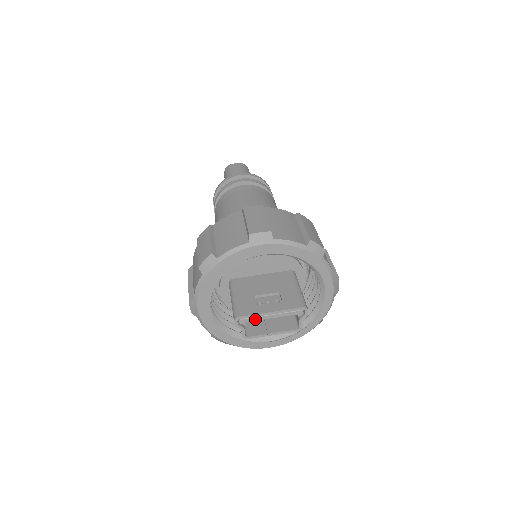
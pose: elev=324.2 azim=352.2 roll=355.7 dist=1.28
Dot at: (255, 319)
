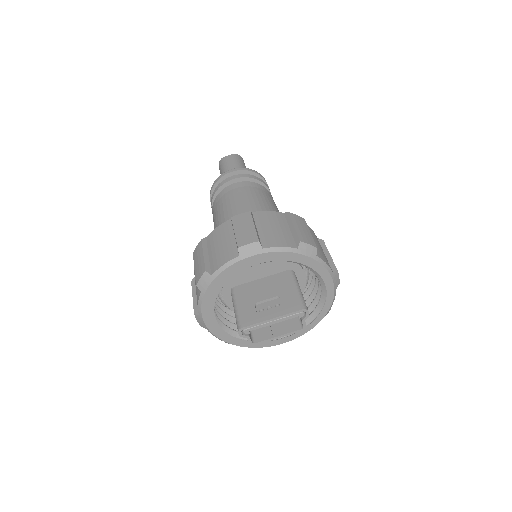
Dot at: (258, 327)
